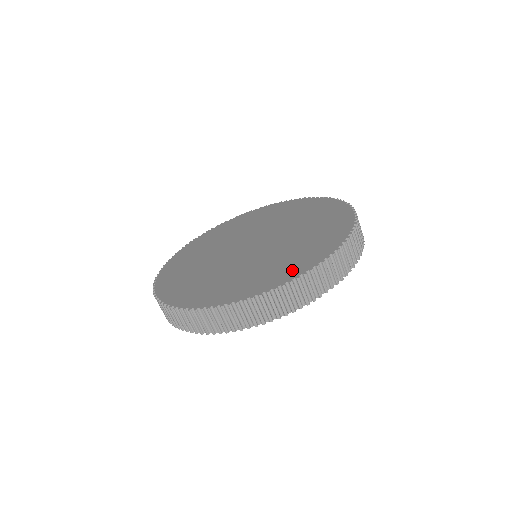
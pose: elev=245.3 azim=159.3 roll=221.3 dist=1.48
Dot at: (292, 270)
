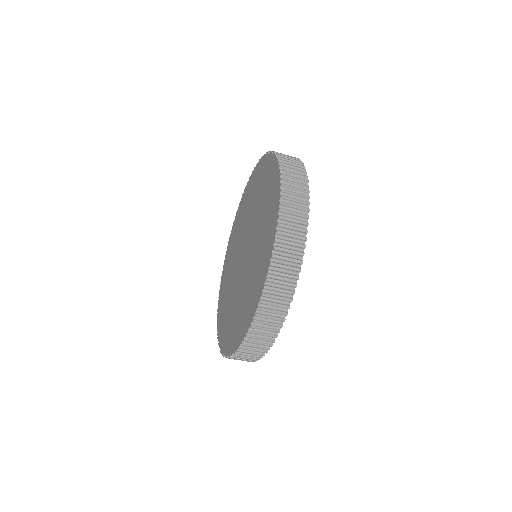
Dot at: (271, 233)
